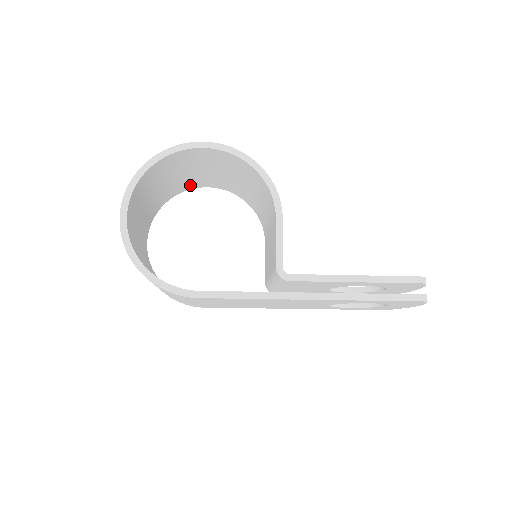
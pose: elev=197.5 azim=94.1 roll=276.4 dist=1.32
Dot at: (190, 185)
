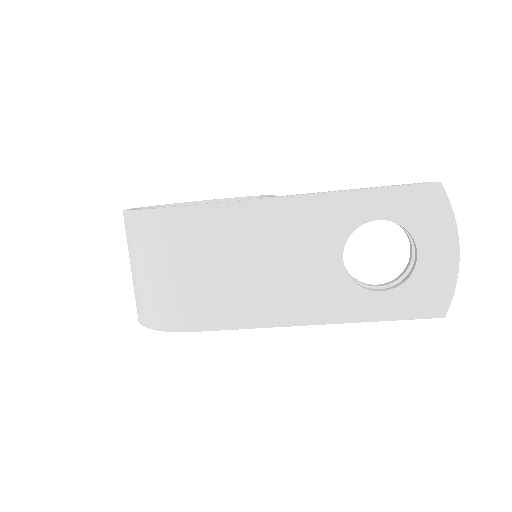
Dot at: occluded
